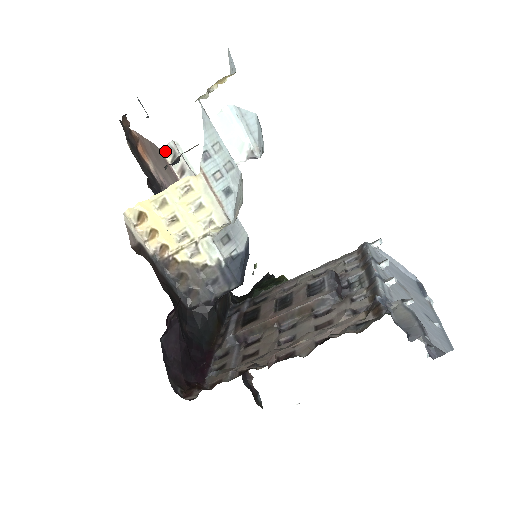
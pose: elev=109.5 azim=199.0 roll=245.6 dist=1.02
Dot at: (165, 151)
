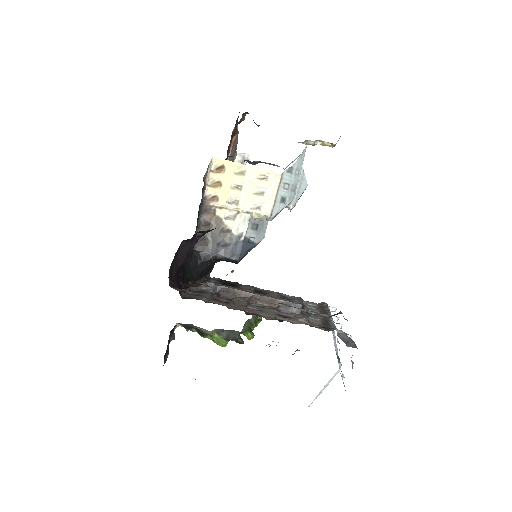
Dot at: (238, 156)
